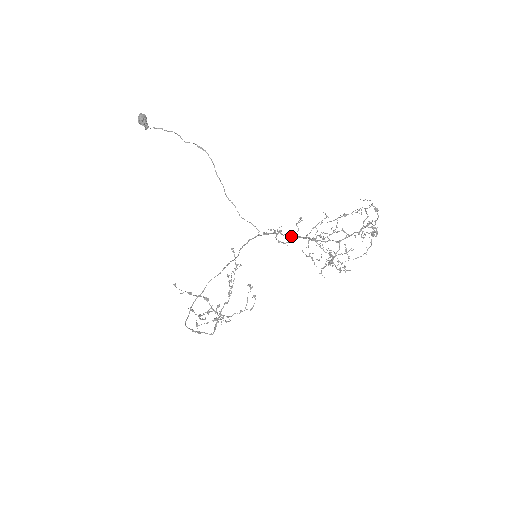
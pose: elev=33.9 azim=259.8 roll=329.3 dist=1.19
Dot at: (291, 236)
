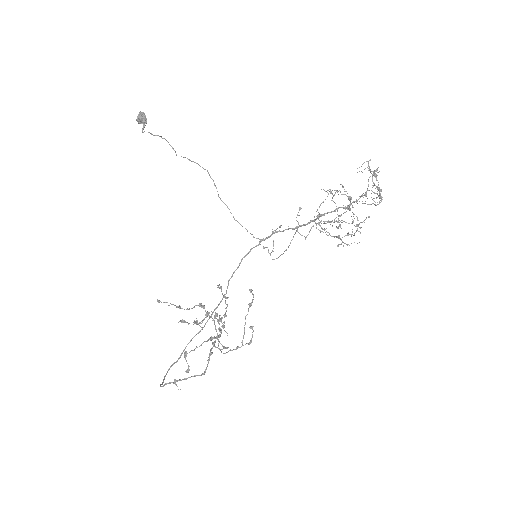
Dot at: (292, 228)
